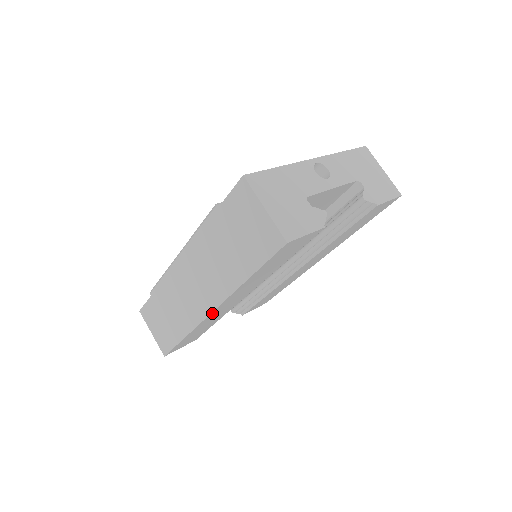
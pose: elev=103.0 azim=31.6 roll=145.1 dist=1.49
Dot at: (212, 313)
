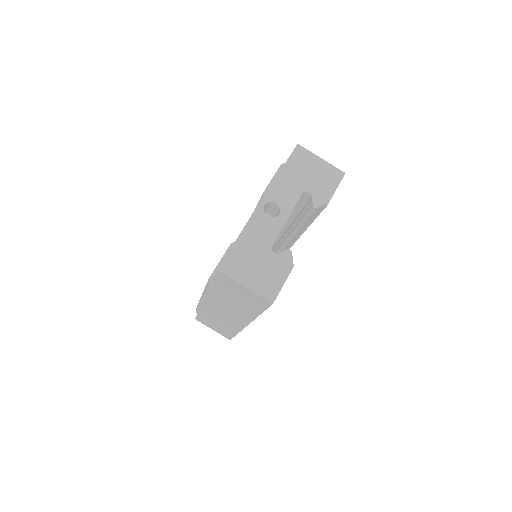
Dot at: occluded
